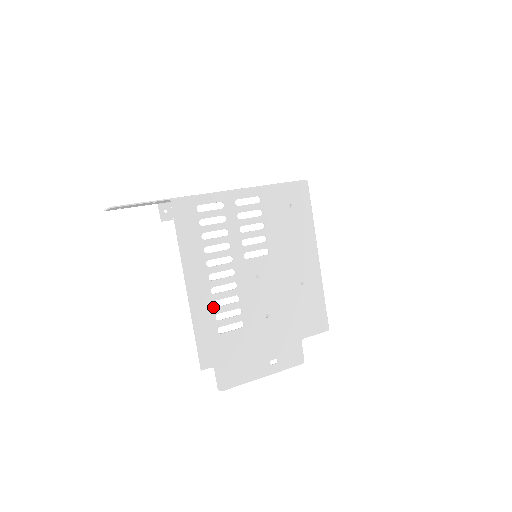
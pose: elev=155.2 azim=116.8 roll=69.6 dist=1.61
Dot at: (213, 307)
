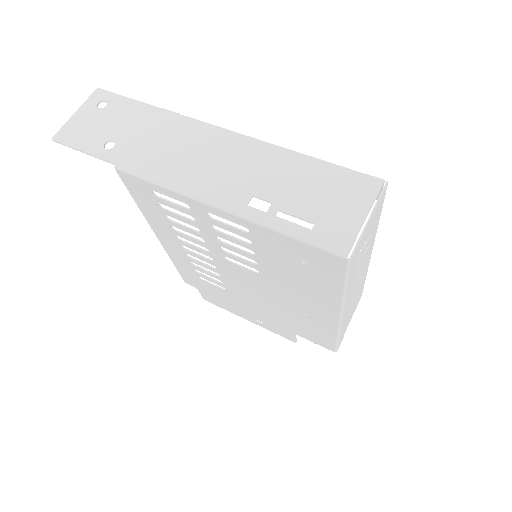
Dot at: (190, 263)
